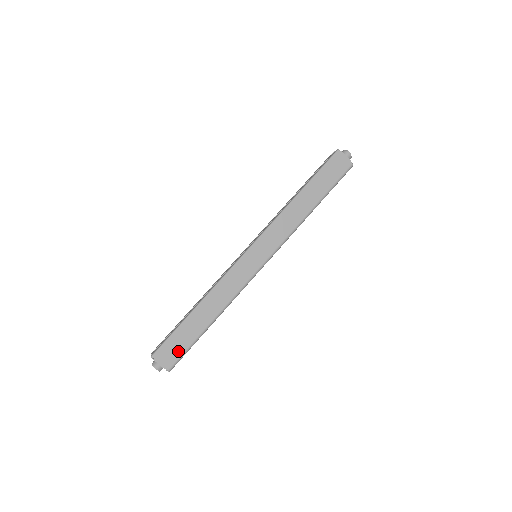
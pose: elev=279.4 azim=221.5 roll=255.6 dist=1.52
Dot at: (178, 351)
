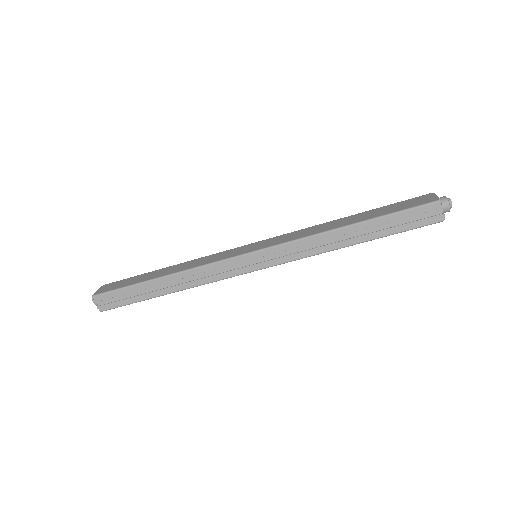
Dot at: occluded
